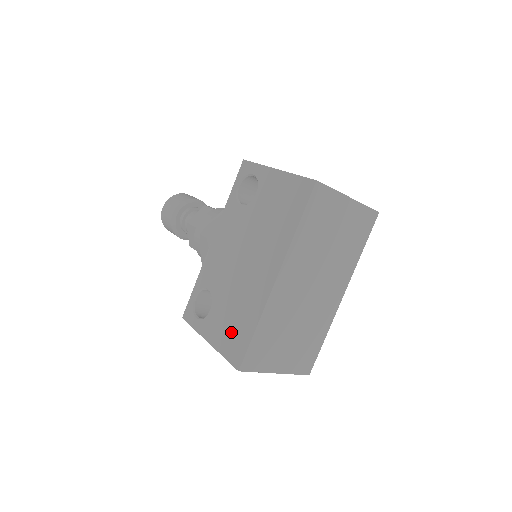
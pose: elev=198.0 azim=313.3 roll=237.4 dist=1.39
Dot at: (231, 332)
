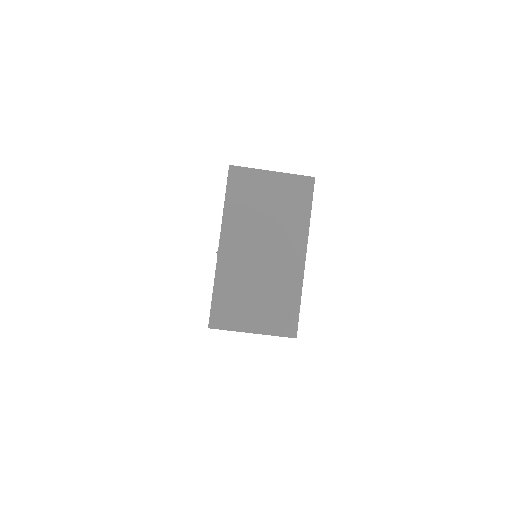
Dot at: occluded
